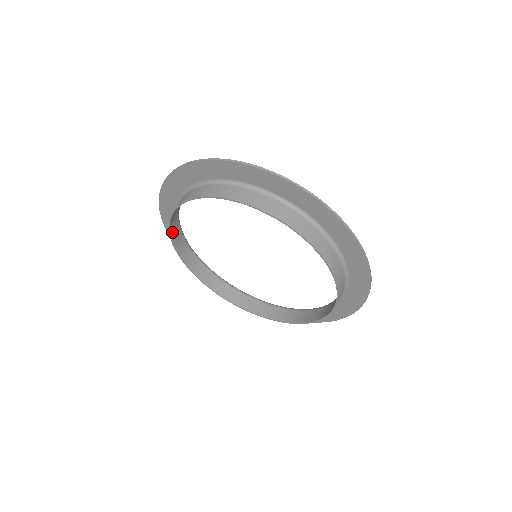
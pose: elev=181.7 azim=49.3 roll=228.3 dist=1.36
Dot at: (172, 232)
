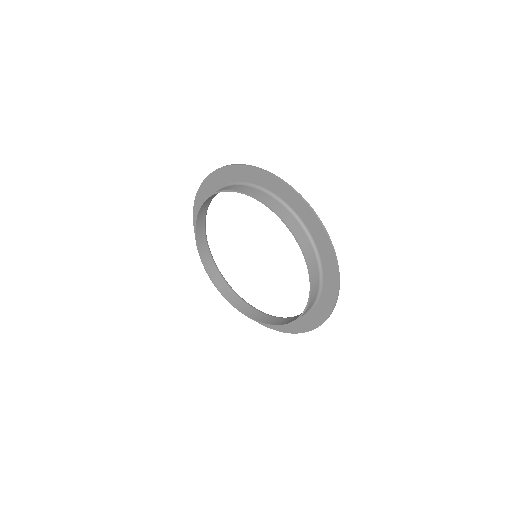
Dot at: (198, 240)
